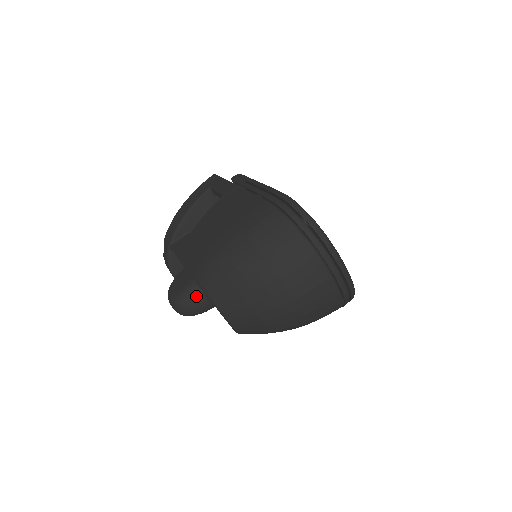
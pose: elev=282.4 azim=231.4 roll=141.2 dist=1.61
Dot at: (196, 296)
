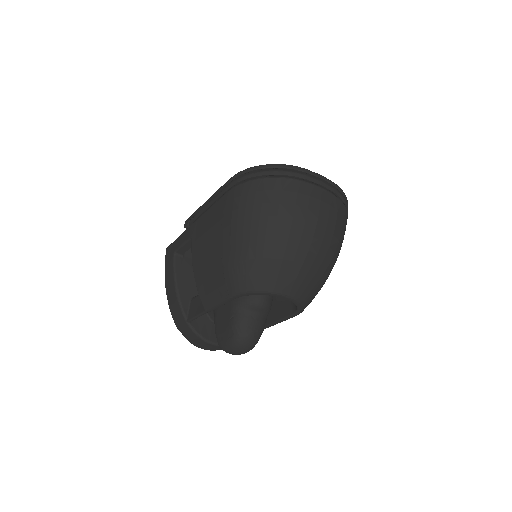
Dot at: (246, 318)
